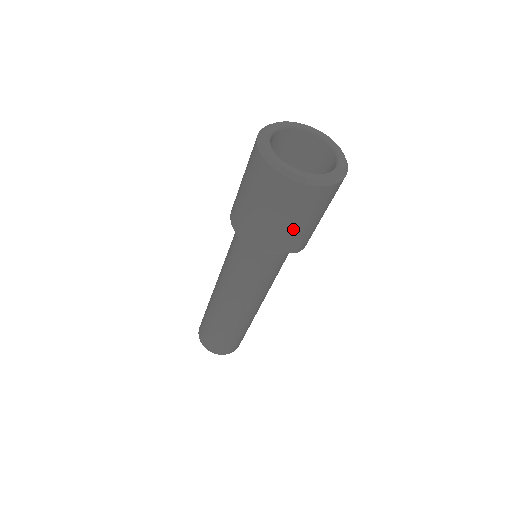
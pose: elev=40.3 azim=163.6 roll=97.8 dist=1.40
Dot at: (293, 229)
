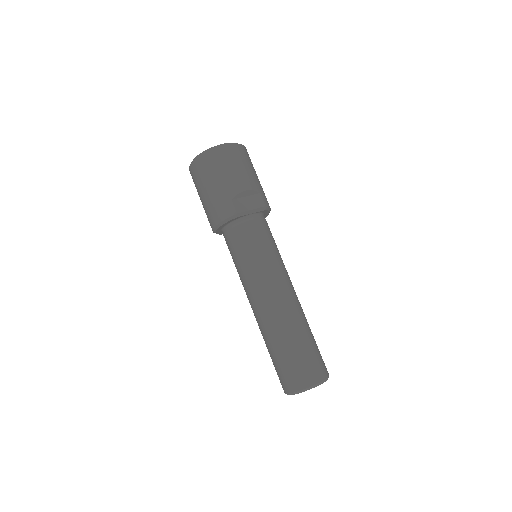
Dot at: (243, 181)
